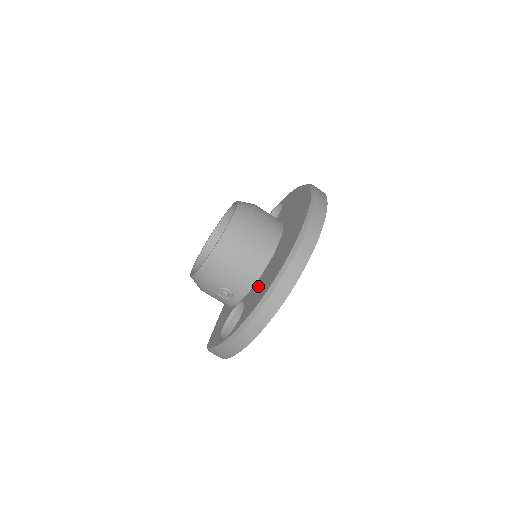
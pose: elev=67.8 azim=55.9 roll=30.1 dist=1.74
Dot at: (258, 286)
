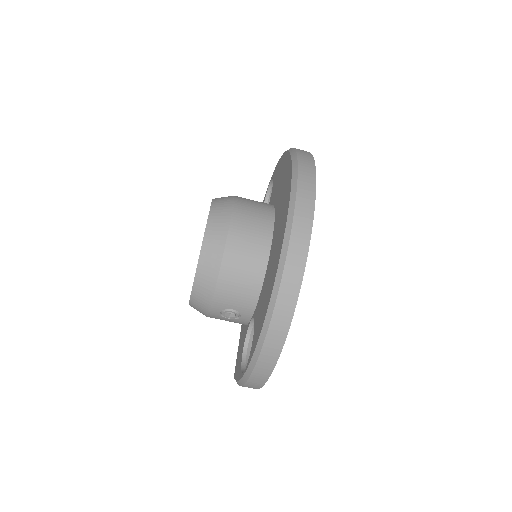
Dot at: (262, 298)
